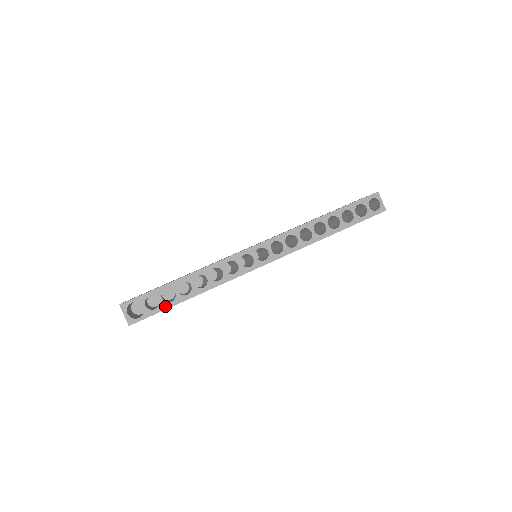
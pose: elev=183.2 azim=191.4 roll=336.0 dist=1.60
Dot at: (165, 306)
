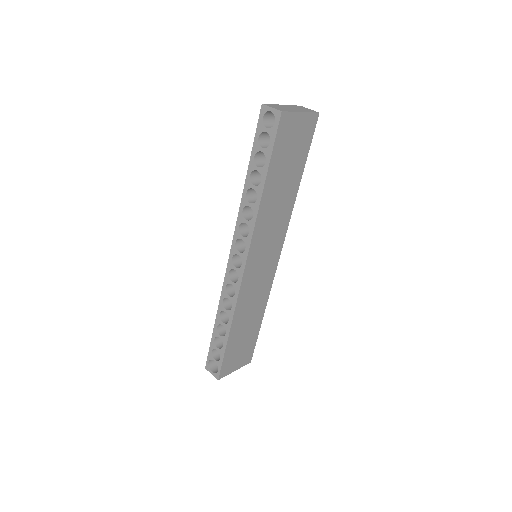
Dot at: (222, 352)
